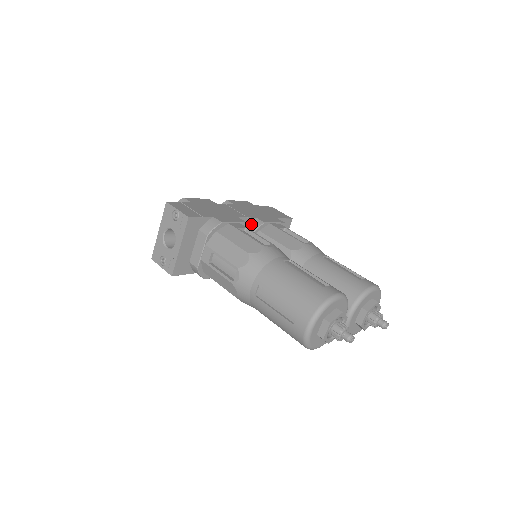
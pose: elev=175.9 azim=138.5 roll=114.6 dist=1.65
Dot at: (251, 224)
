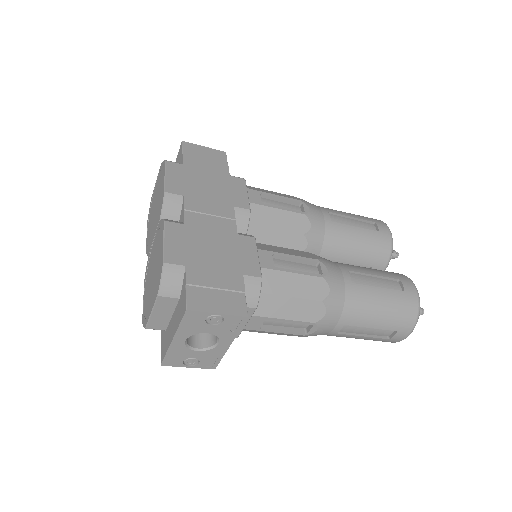
Dot at: (236, 222)
